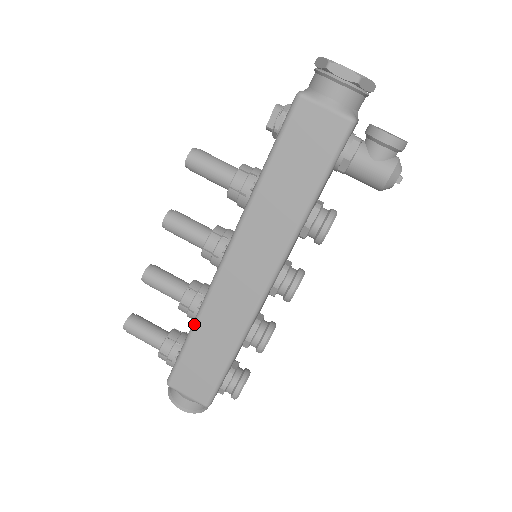
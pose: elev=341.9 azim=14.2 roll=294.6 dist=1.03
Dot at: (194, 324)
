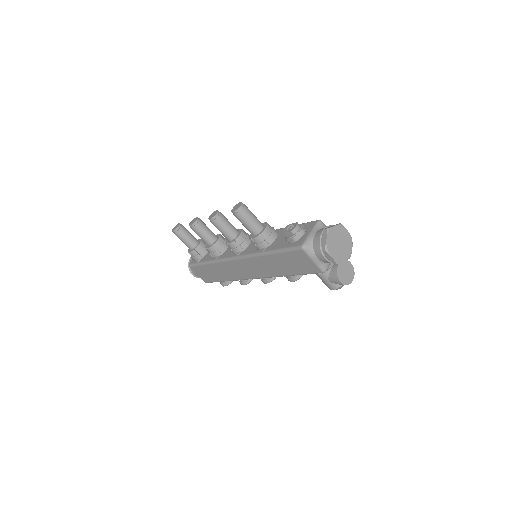
Dot at: (211, 263)
